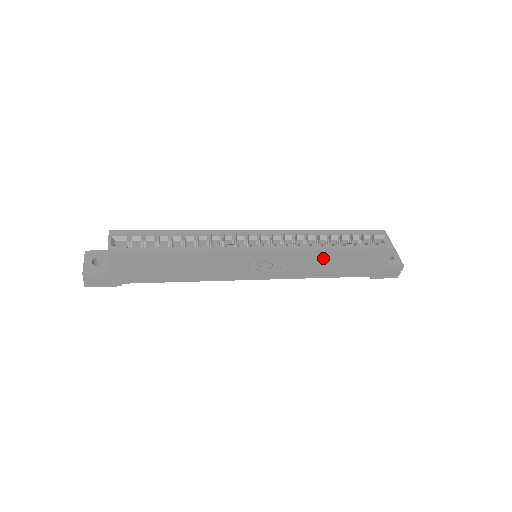
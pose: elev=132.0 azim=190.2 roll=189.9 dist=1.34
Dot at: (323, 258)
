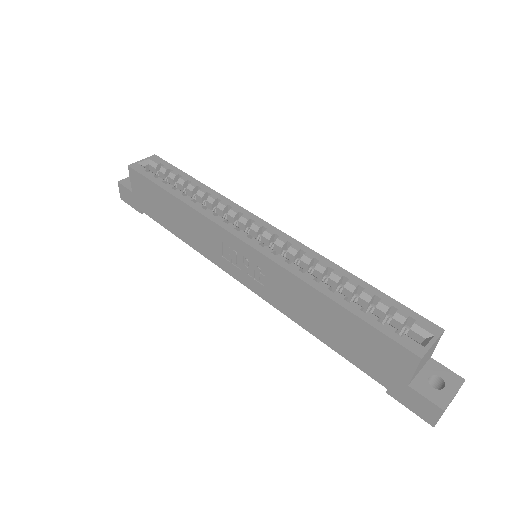
Dot at: (313, 301)
